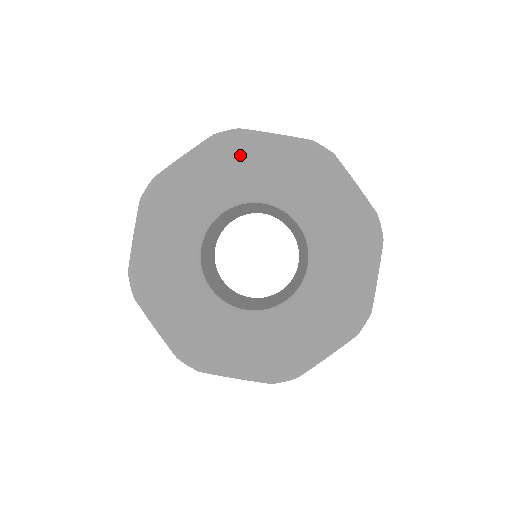
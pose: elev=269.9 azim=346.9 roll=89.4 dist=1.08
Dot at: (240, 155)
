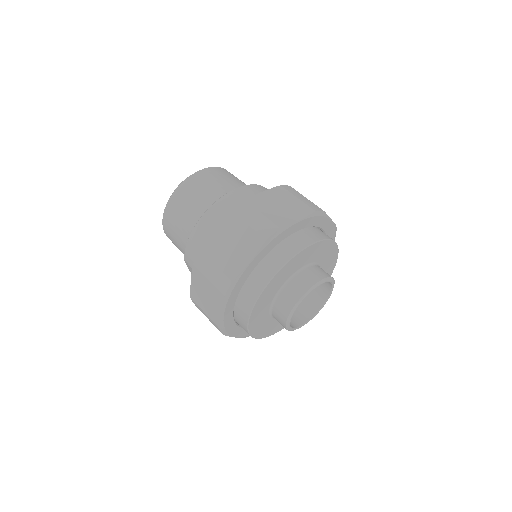
Dot at: (296, 257)
